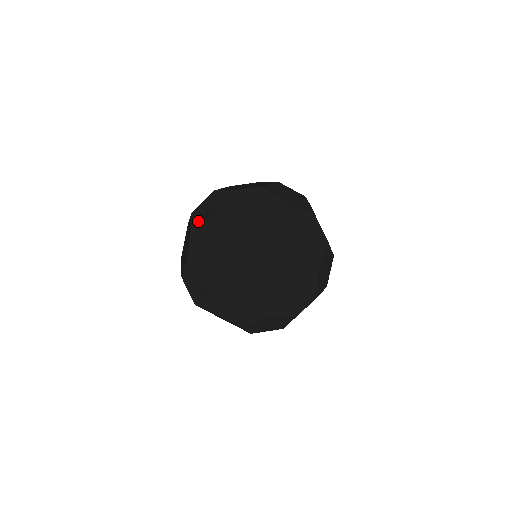
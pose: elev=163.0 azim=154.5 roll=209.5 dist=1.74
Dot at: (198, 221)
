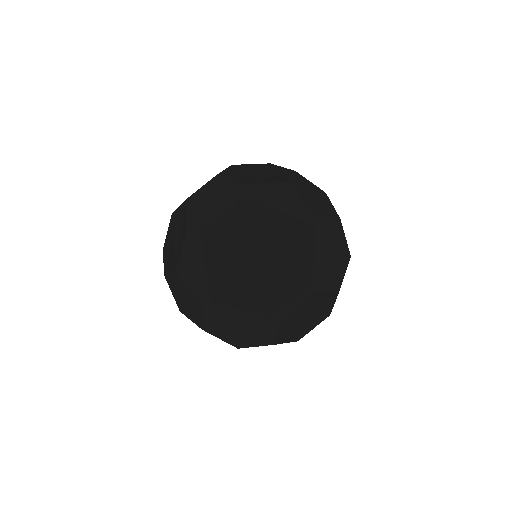
Dot at: (193, 202)
